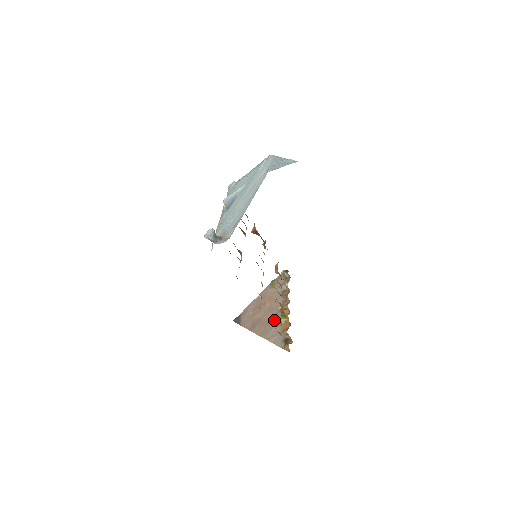
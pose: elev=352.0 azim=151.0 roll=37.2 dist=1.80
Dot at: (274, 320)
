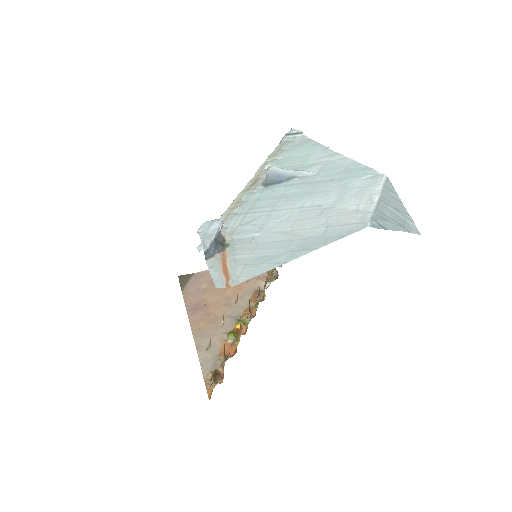
Dot at: occluded
